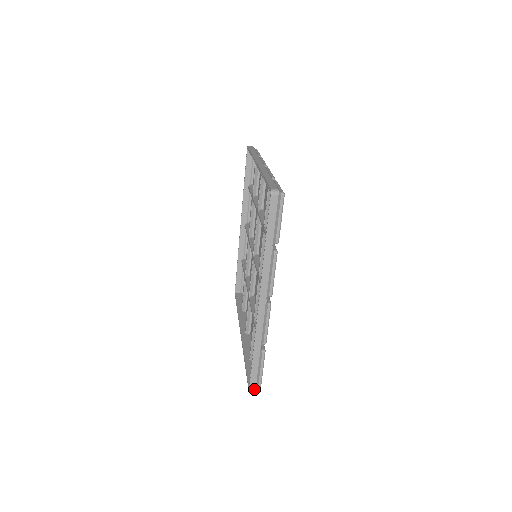
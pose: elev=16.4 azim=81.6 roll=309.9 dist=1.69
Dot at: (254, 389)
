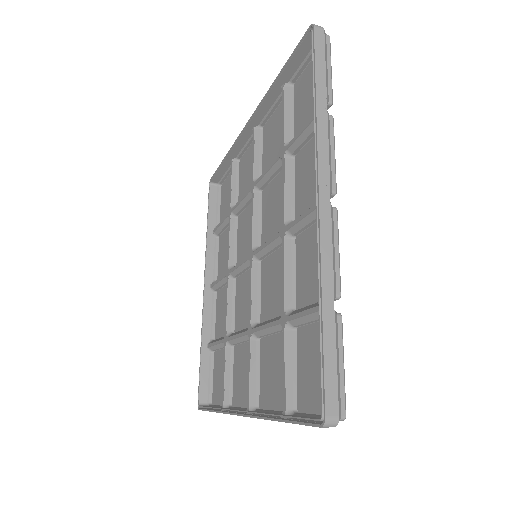
Dot at: (335, 417)
